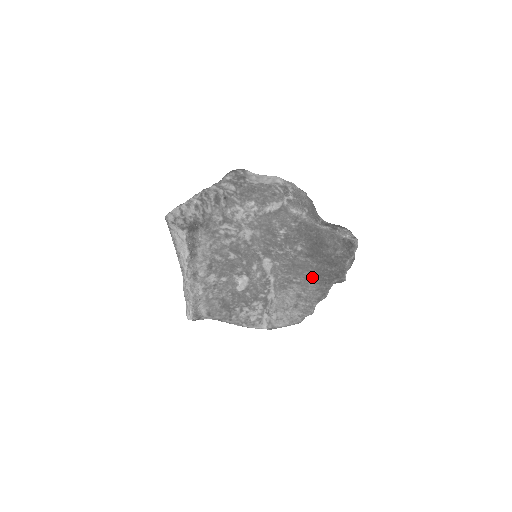
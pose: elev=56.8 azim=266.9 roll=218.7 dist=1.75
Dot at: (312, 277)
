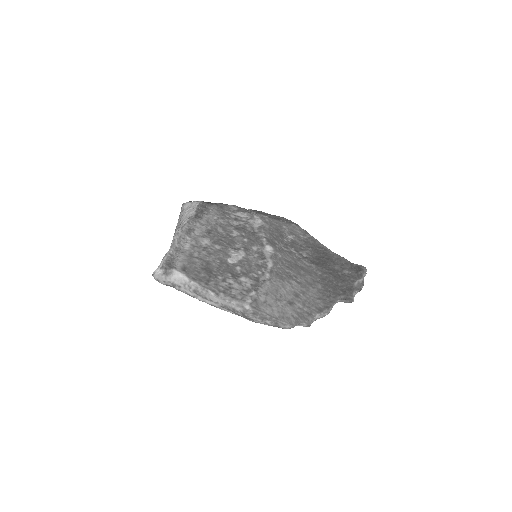
Dot at: (315, 284)
